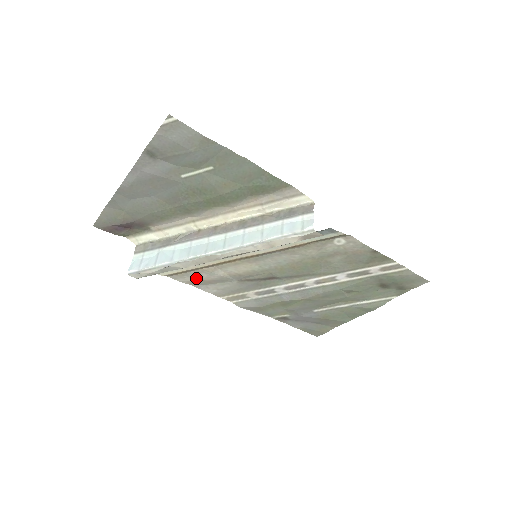
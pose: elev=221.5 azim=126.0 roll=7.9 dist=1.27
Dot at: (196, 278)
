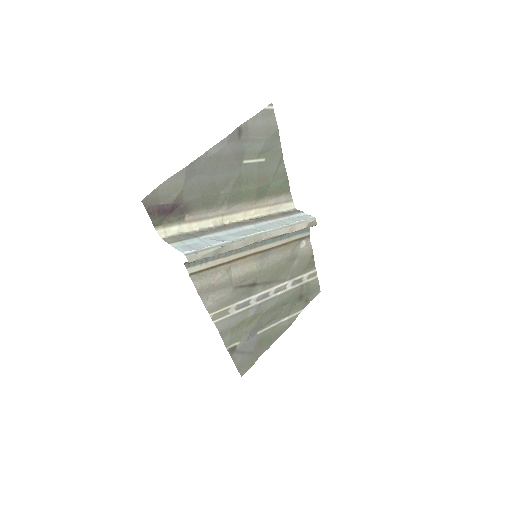
Dot at: (210, 280)
